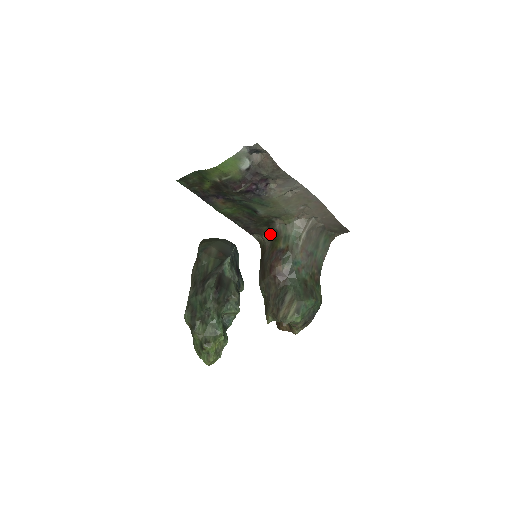
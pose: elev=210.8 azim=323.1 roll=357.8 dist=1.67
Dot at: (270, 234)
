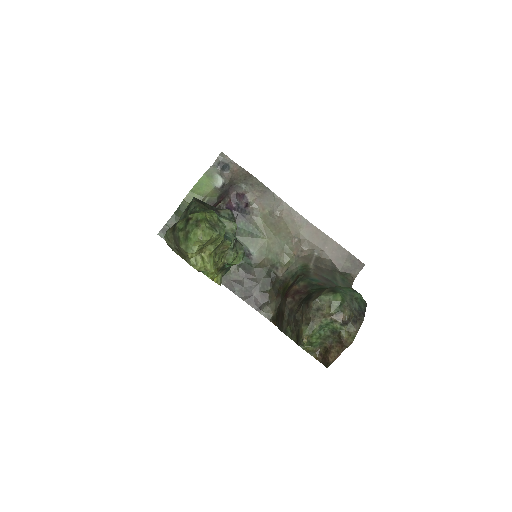
Dot at: (277, 292)
